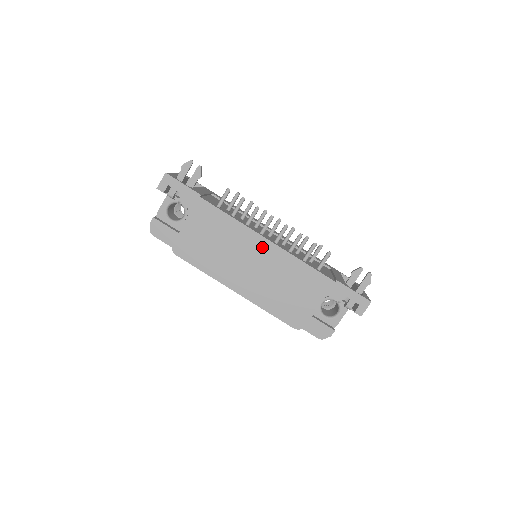
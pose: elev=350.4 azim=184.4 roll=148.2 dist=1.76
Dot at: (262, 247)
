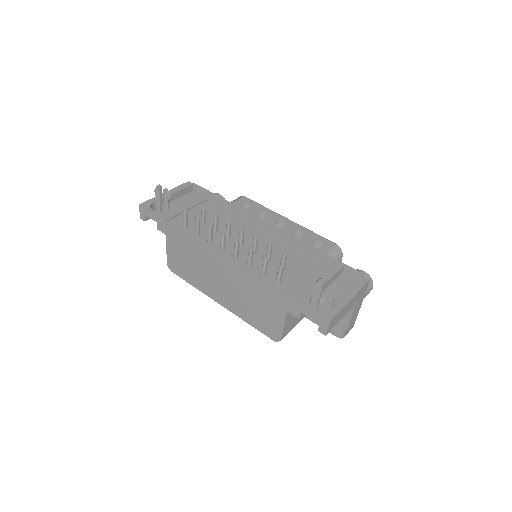
Dot at: (221, 265)
